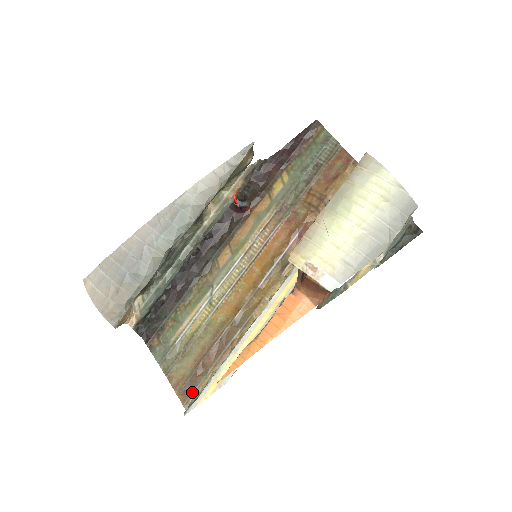
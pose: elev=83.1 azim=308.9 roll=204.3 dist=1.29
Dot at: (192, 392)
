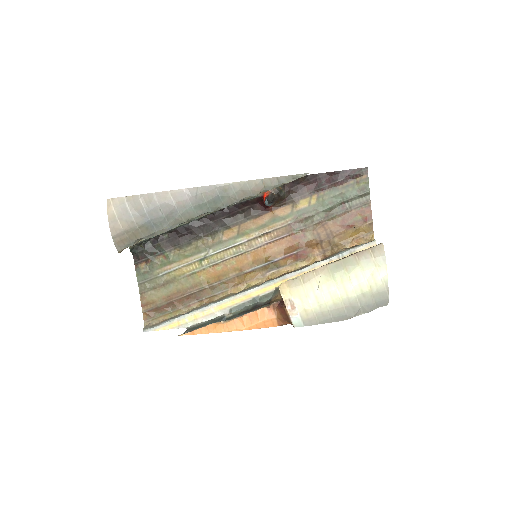
Dot at: (155, 317)
